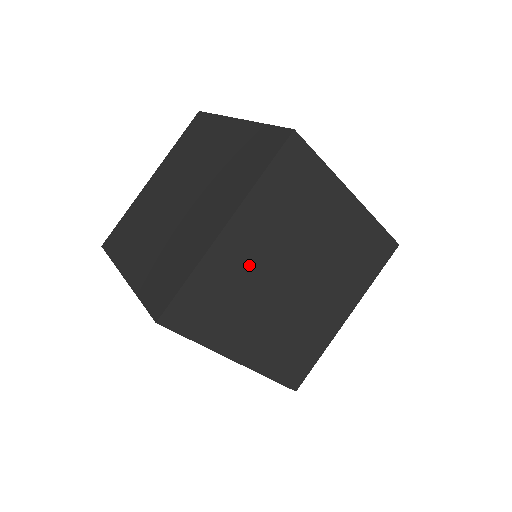
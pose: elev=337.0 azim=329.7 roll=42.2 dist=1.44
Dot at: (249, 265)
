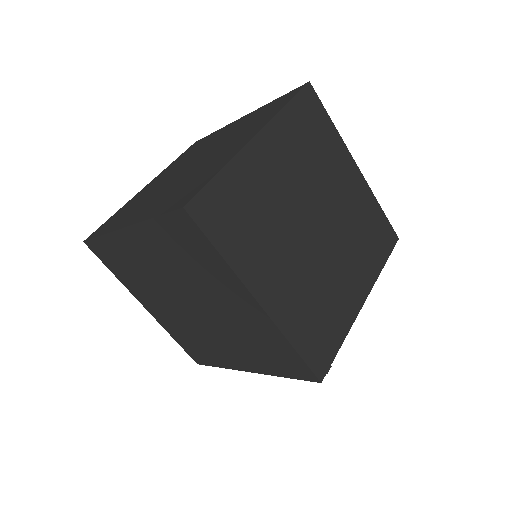
Dot at: (274, 189)
